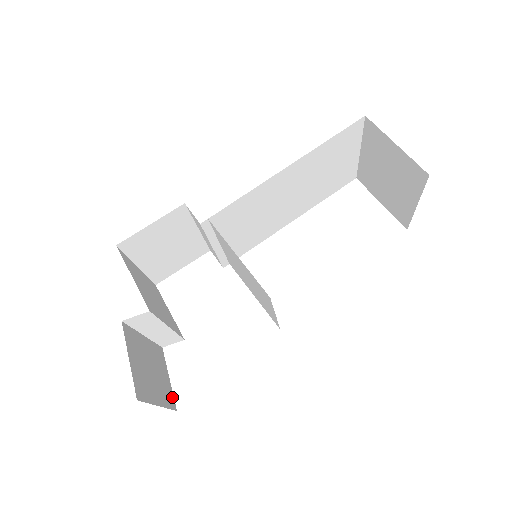
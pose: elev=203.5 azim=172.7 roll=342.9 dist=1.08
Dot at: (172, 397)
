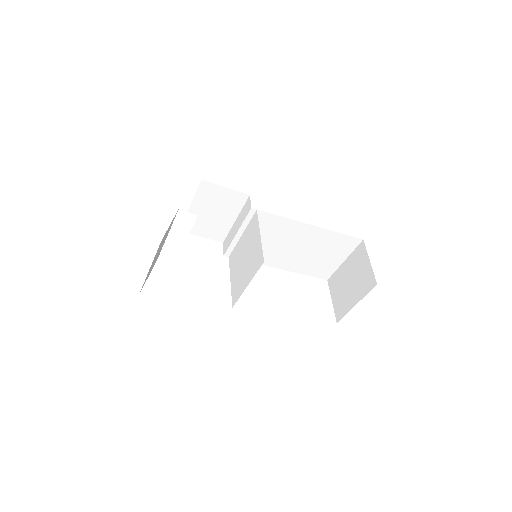
Dot at: occluded
